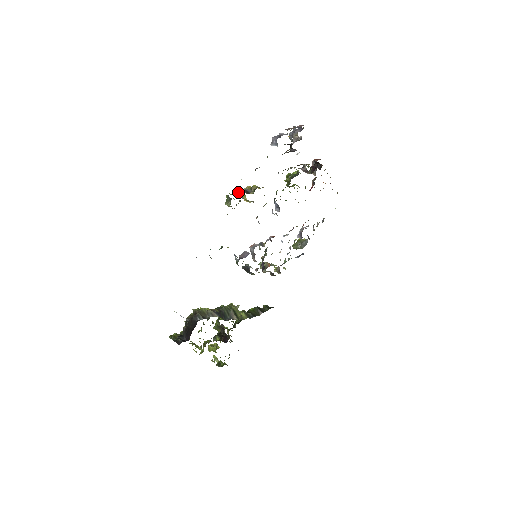
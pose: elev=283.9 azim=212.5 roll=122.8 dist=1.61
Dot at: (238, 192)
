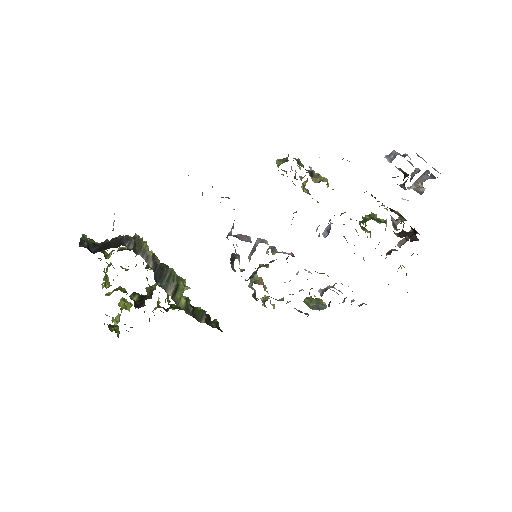
Dot at: occluded
